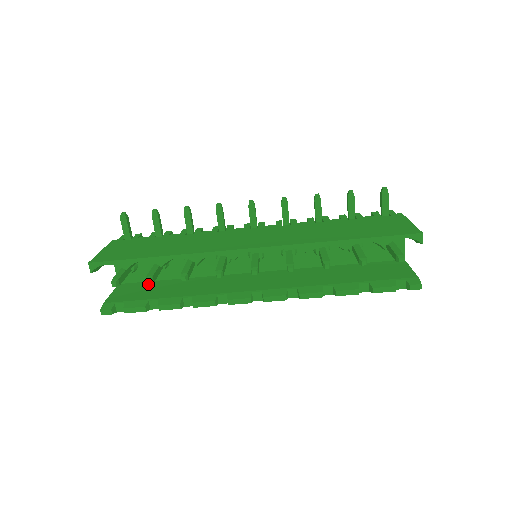
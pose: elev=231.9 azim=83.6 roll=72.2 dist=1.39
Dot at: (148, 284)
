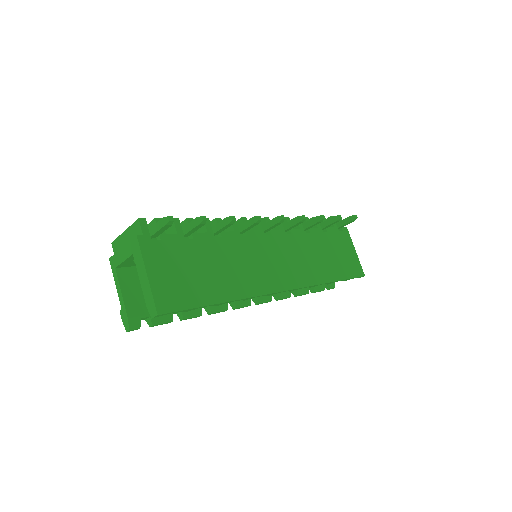
Dot at: occluded
